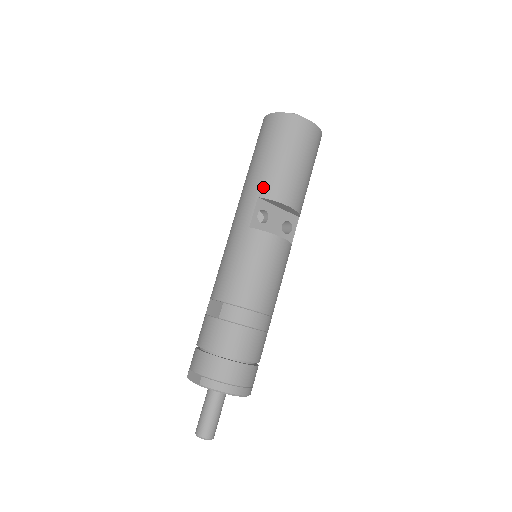
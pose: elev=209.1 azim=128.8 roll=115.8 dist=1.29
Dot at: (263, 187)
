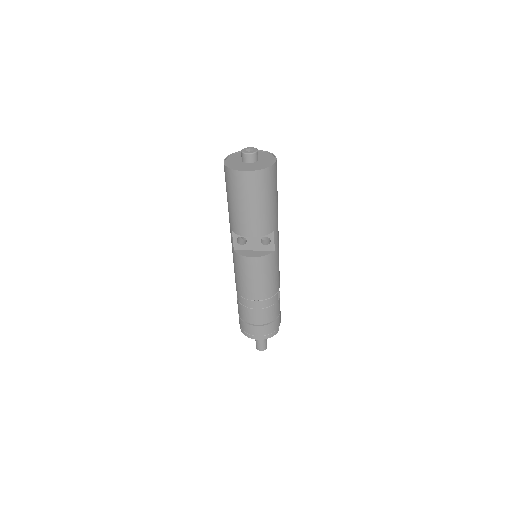
Dot at: (232, 224)
